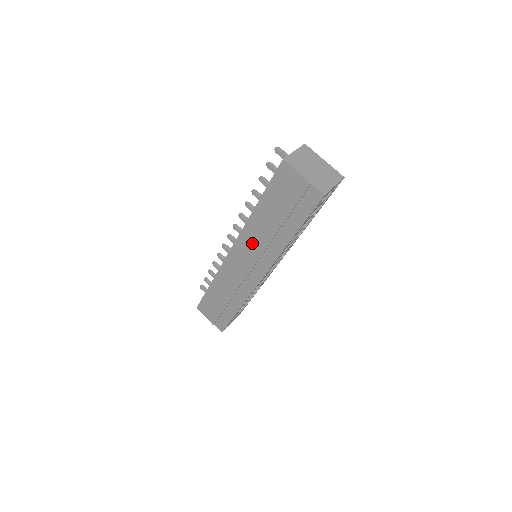
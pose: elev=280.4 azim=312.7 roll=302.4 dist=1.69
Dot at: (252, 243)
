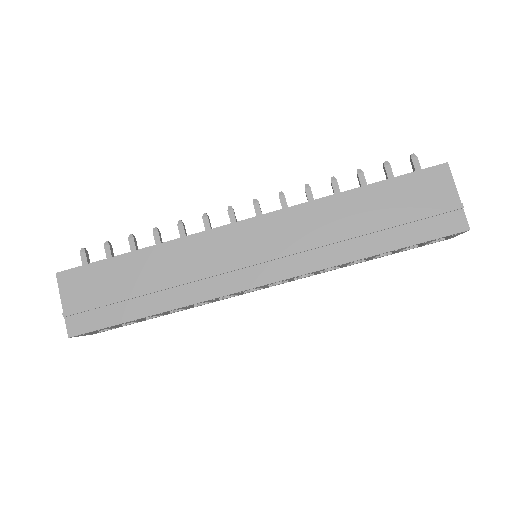
Dot at: (297, 229)
